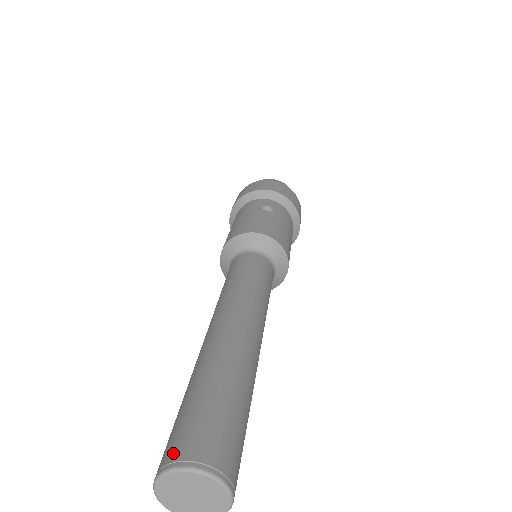
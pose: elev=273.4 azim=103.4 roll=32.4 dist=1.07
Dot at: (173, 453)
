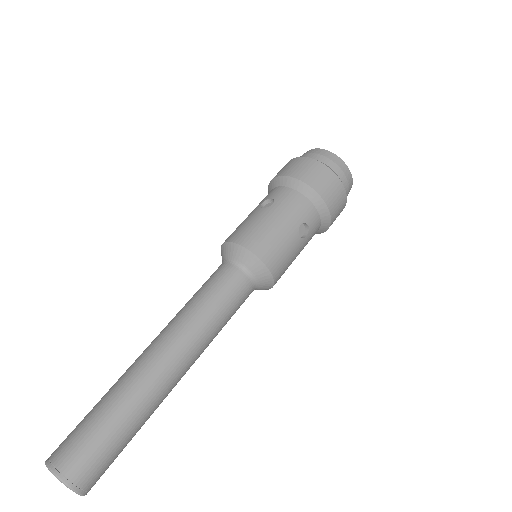
Dot at: (70, 469)
